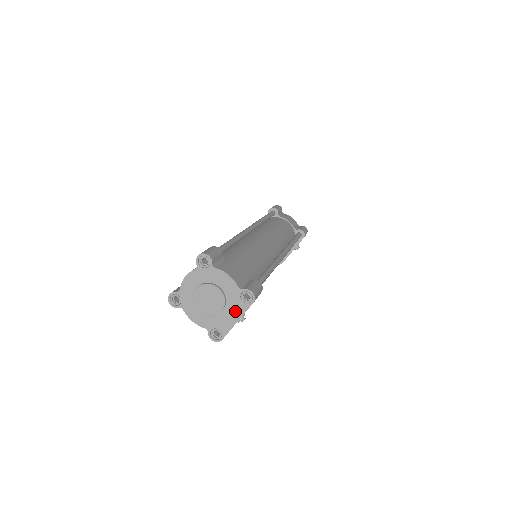
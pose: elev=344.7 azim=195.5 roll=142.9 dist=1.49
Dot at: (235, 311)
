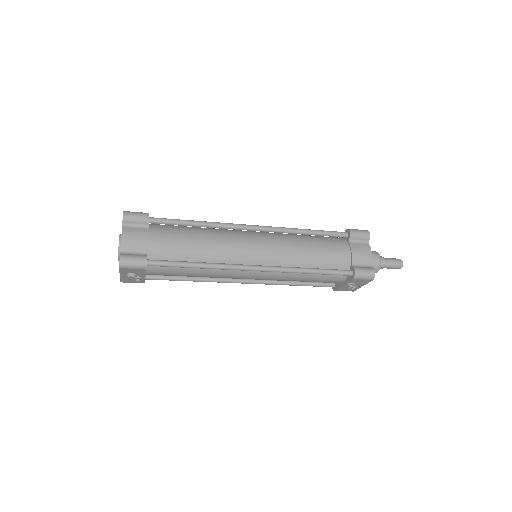
Dot at: occluded
